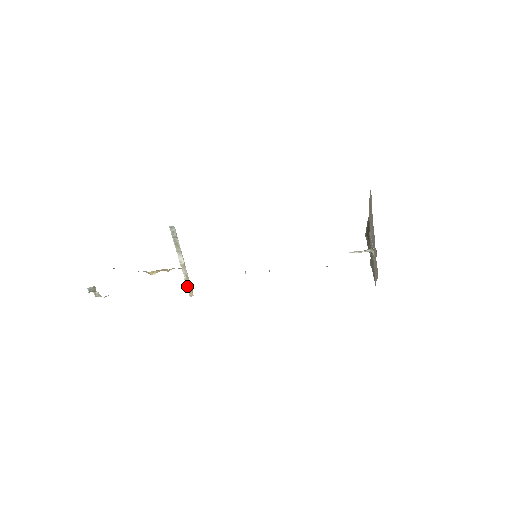
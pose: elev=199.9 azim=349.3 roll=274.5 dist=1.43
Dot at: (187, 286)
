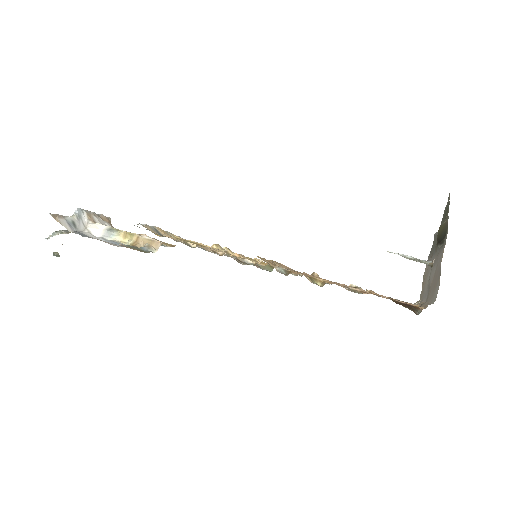
Dot at: occluded
